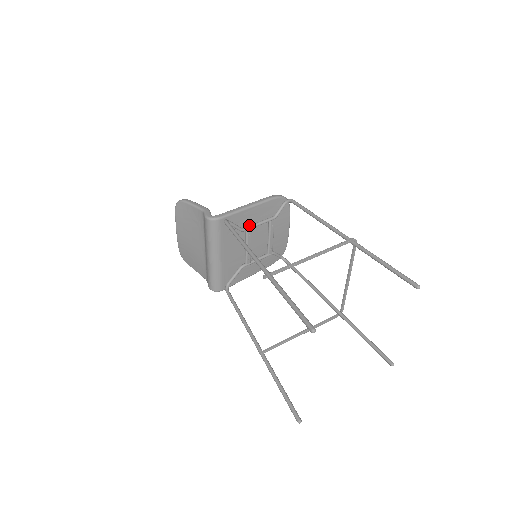
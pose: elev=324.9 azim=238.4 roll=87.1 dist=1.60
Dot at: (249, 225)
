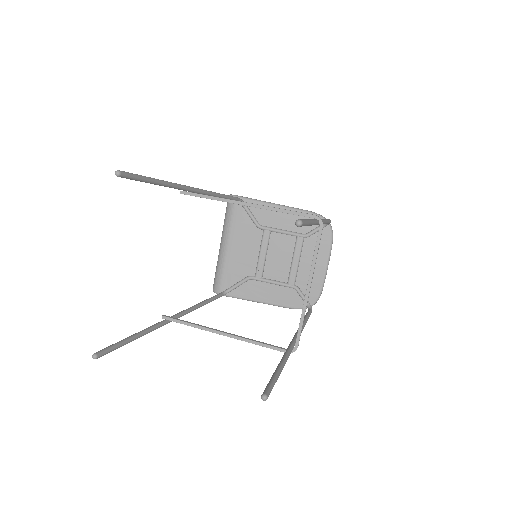
Dot at: (270, 227)
